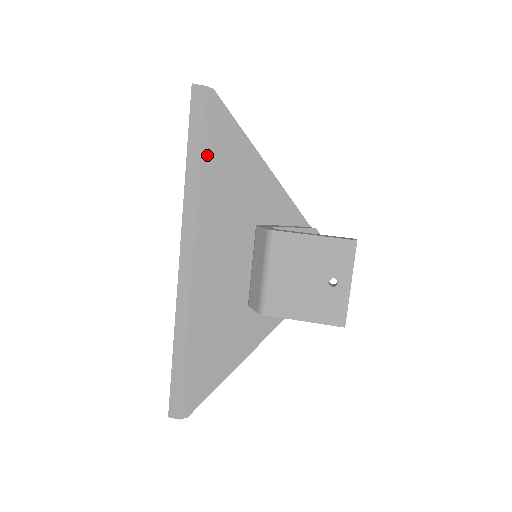
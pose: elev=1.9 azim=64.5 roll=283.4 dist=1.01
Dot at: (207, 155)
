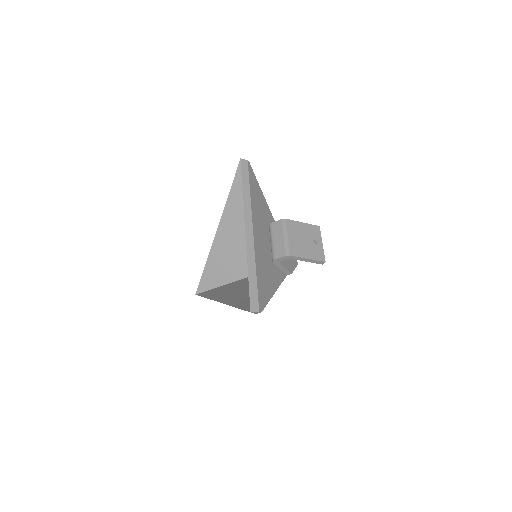
Dot at: (251, 185)
